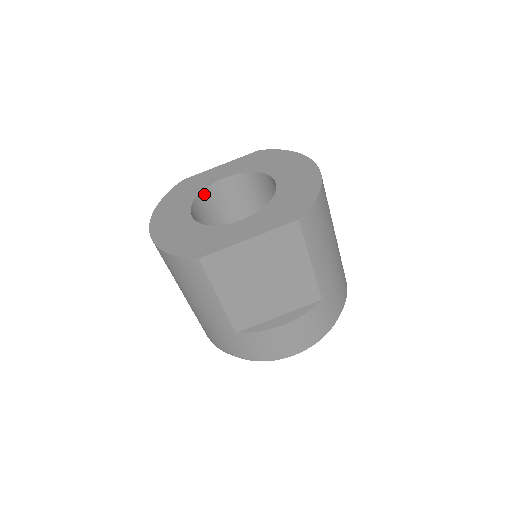
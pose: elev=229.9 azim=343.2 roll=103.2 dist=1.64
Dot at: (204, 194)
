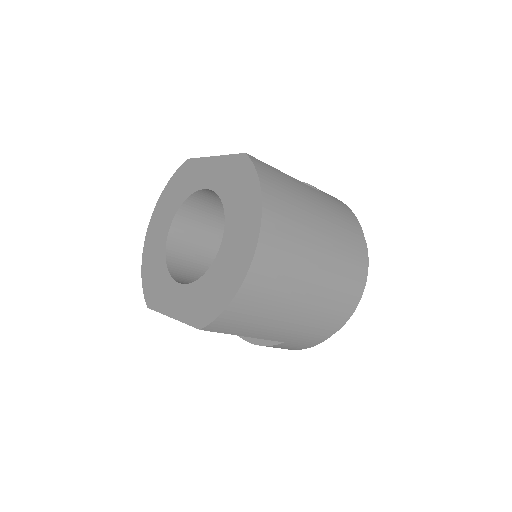
Dot at: (191, 199)
